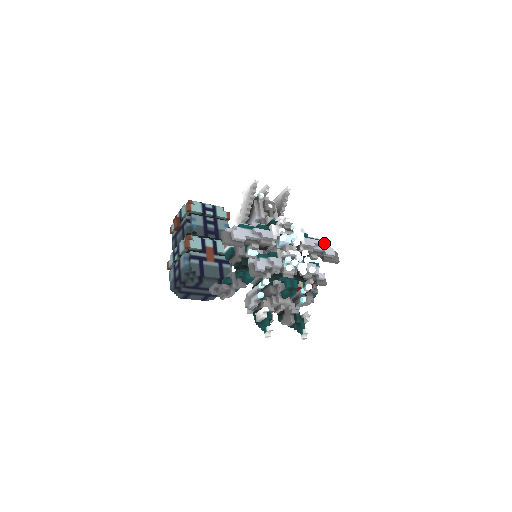
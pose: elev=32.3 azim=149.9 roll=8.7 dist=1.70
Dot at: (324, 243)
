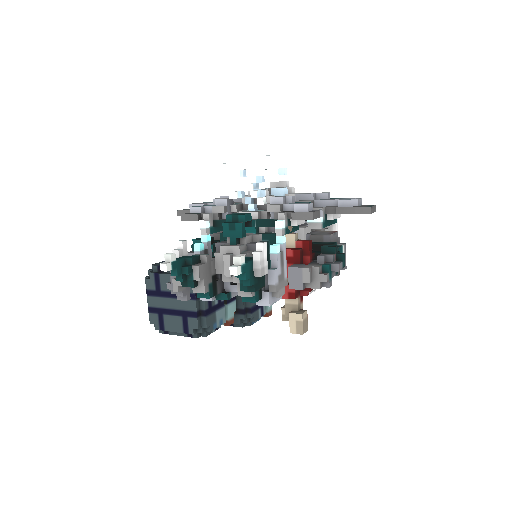
Dot at: (345, 198)
